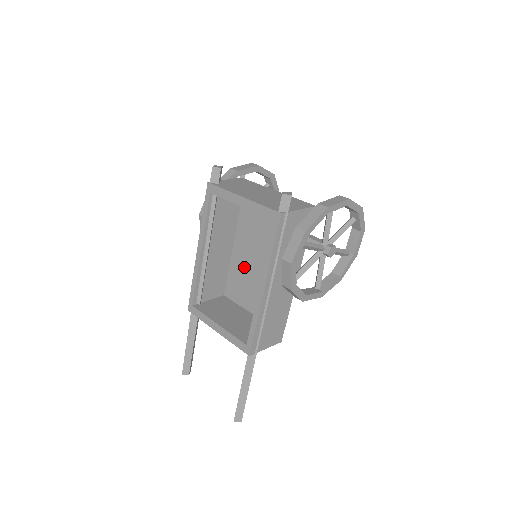
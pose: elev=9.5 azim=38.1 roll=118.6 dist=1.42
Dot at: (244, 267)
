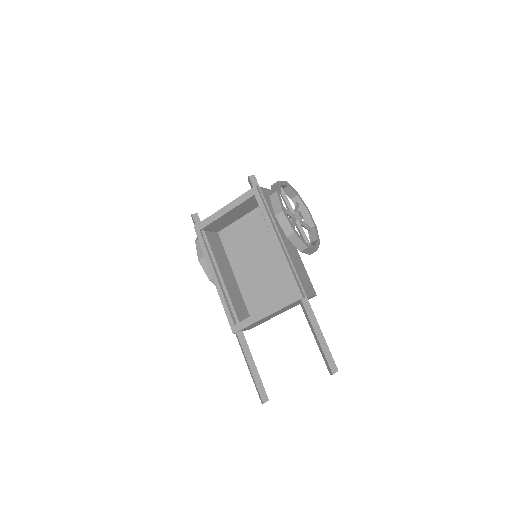
Dot at: (252, 280)
